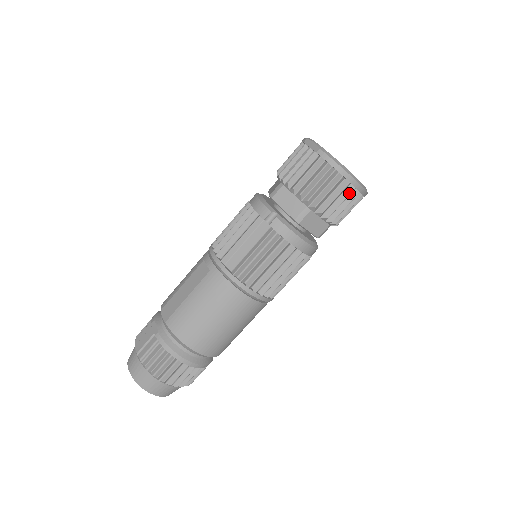
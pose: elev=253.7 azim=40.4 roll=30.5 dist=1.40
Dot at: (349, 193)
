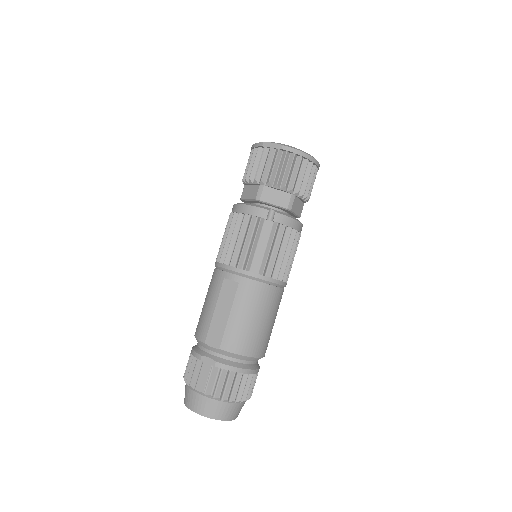
Dot at: (314, 171)
